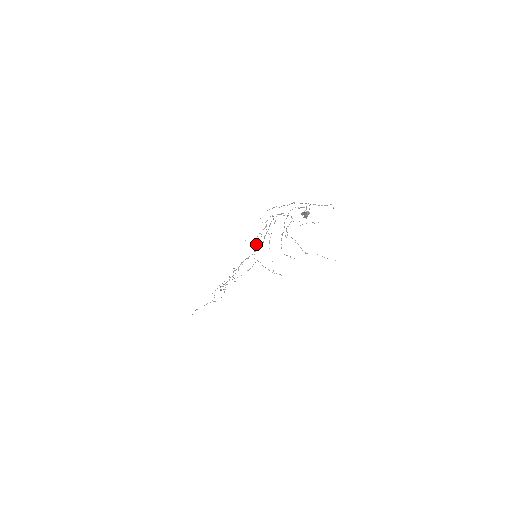
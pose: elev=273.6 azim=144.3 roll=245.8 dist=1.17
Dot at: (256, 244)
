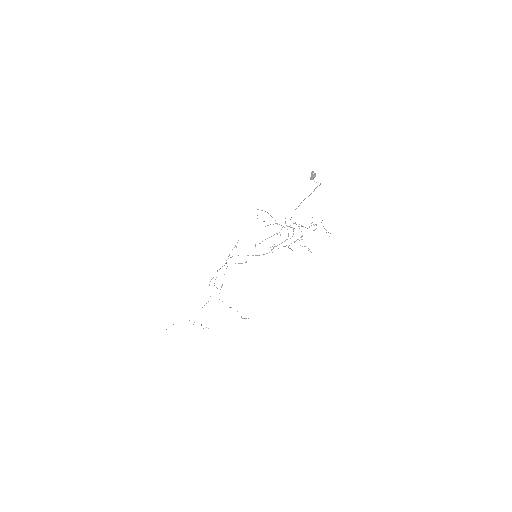
Dot at: occluded
